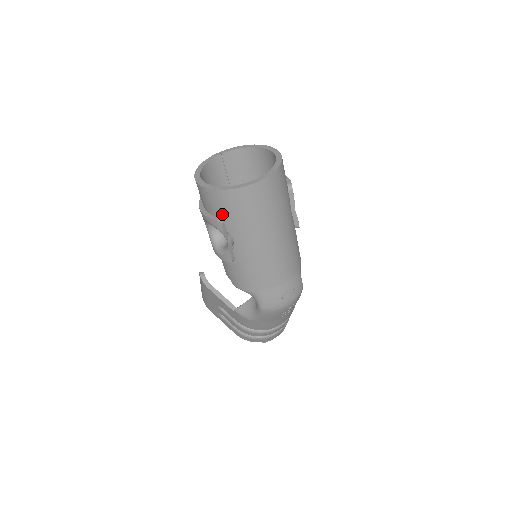
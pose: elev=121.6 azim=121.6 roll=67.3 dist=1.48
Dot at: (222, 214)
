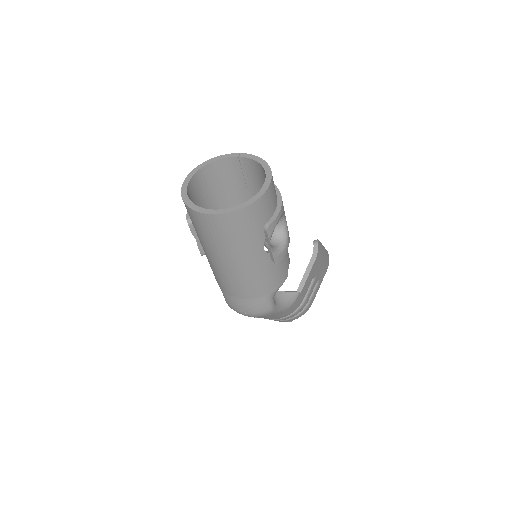
Dot at: occluded
